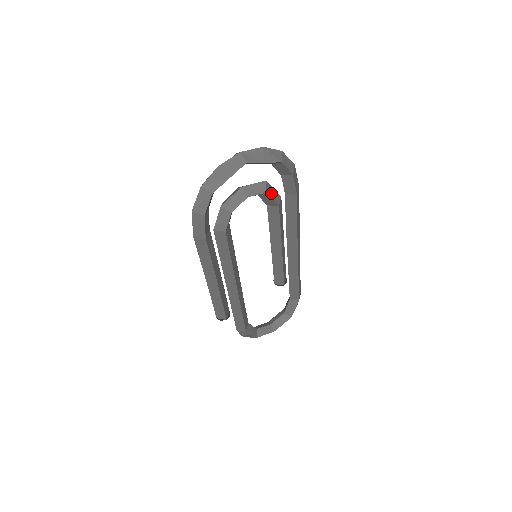
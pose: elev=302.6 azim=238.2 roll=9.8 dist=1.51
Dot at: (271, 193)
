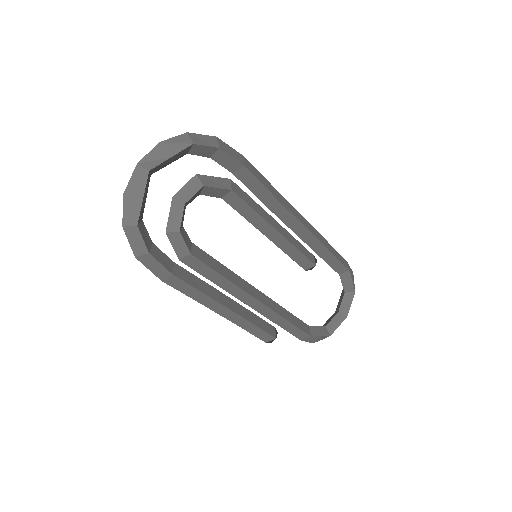
Dot at: (212, 183)
